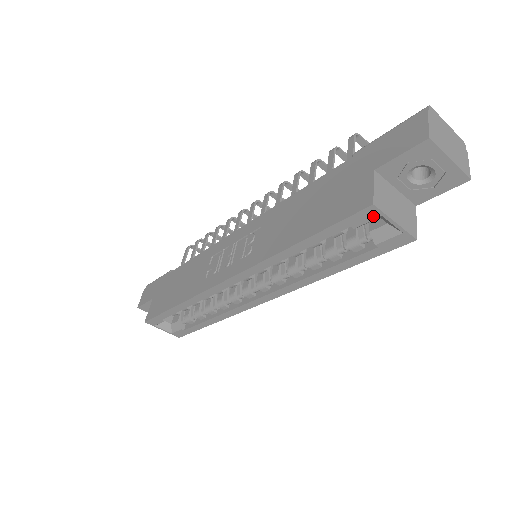
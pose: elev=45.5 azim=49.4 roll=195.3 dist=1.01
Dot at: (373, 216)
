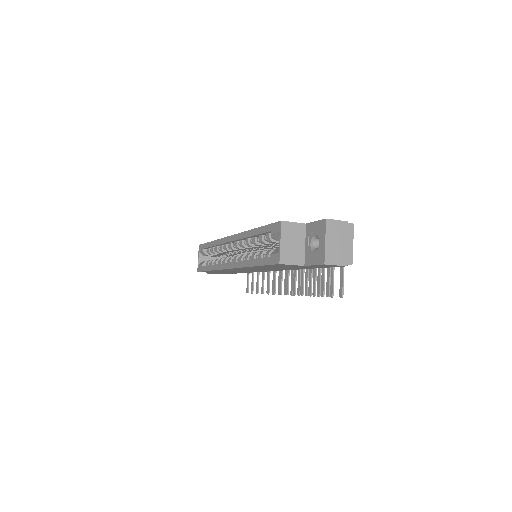
Dot at: (278, 230)
